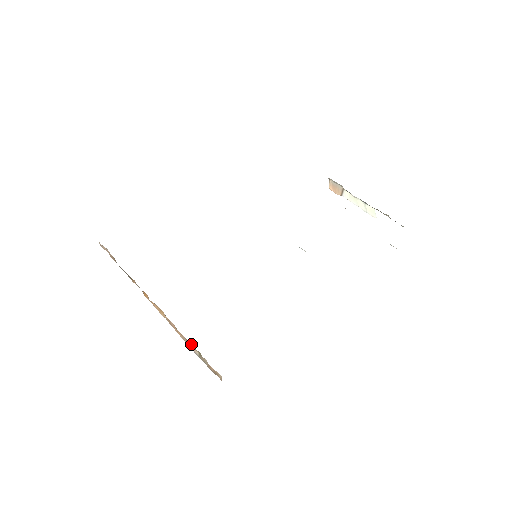
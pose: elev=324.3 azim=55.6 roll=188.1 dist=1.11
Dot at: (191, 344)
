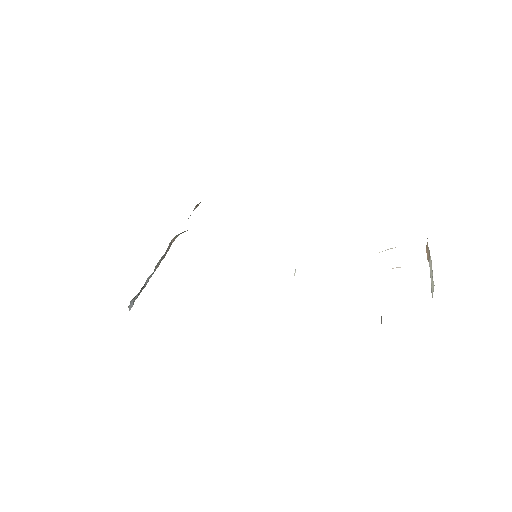
Dot at: occluded
